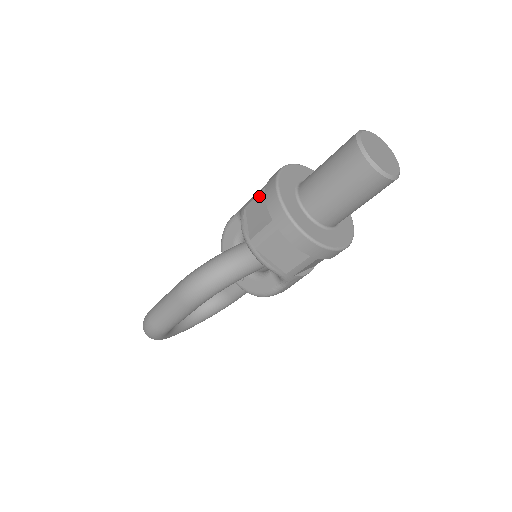
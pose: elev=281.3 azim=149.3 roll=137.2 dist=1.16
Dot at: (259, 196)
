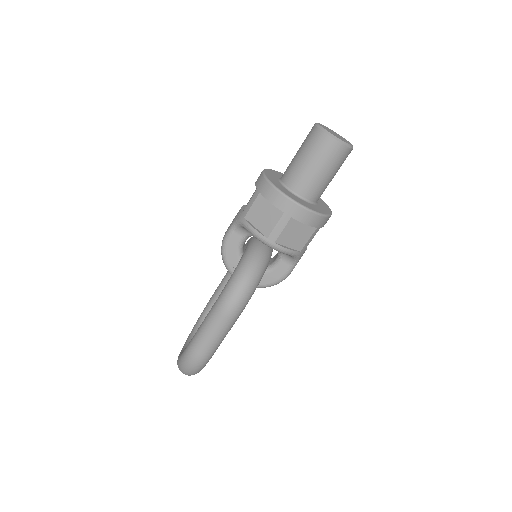
Dot at: (256, 203)
